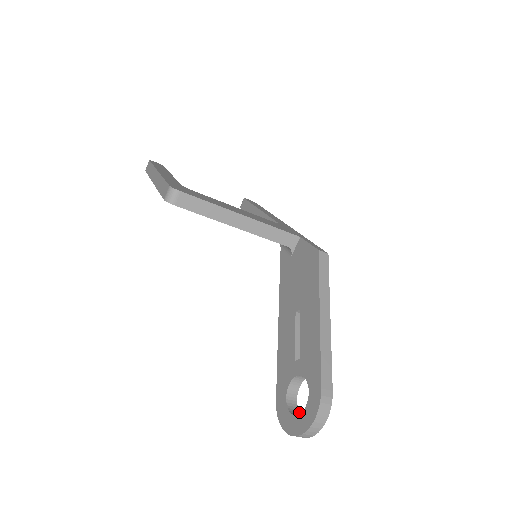
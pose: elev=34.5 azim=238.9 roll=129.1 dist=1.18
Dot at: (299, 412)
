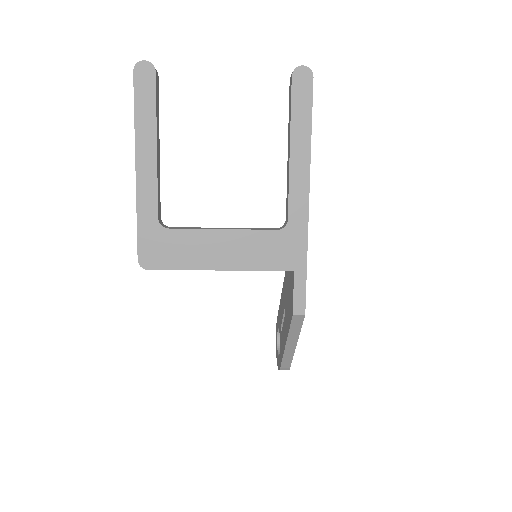
Dot at: occluded
